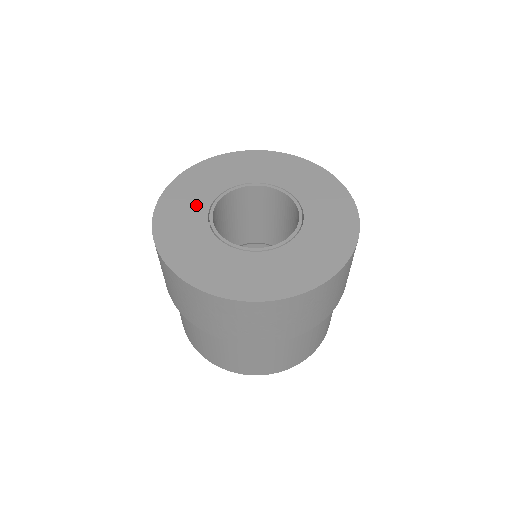
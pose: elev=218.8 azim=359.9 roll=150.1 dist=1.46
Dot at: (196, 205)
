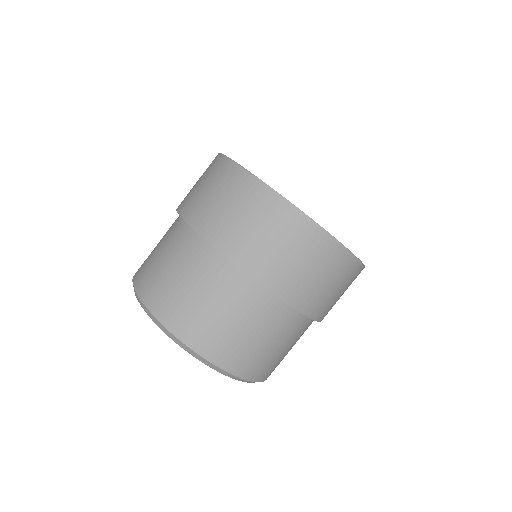
Dot at: occluded
